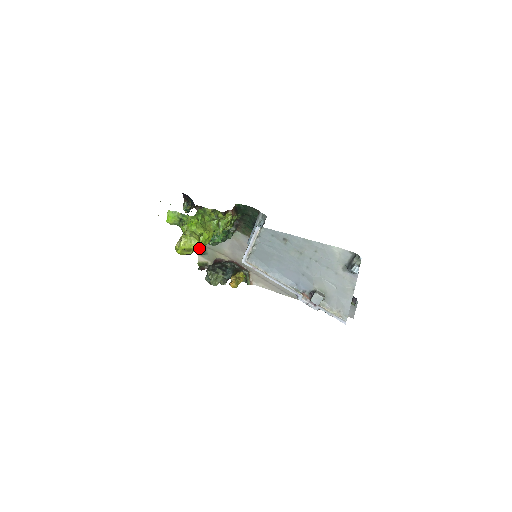
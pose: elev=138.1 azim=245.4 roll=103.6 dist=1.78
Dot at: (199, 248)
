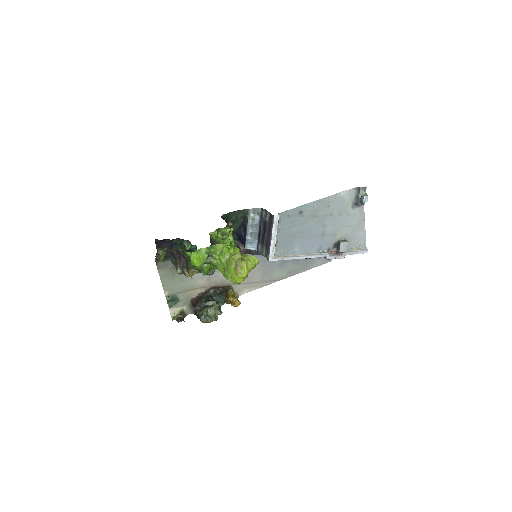
Dot at: (257, 263)
